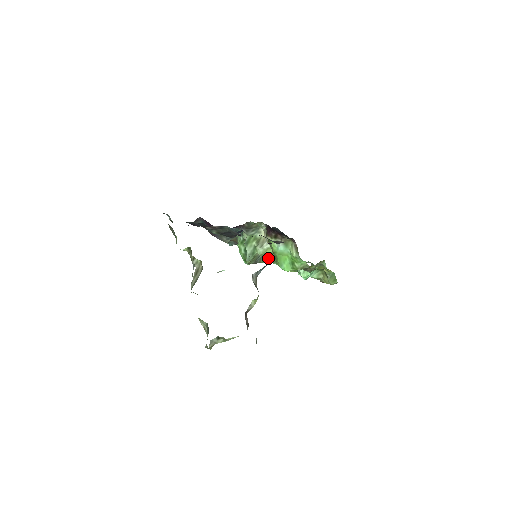
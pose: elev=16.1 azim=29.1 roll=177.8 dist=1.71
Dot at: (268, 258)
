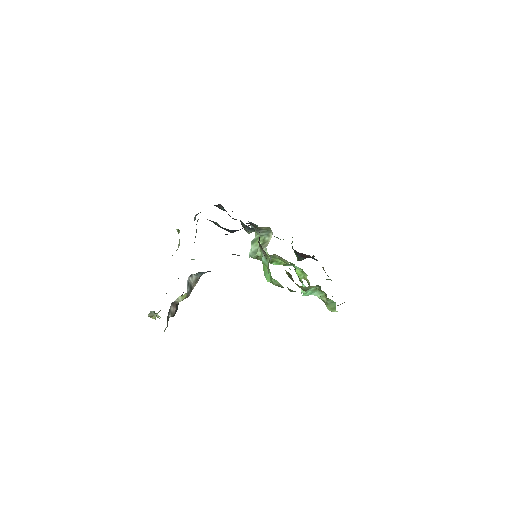
Dot at: (276, 261)
